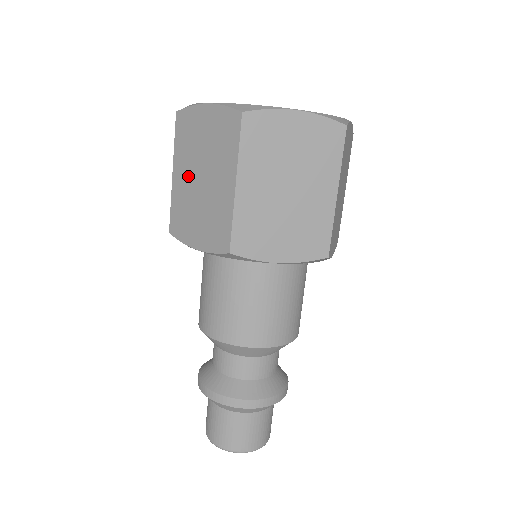
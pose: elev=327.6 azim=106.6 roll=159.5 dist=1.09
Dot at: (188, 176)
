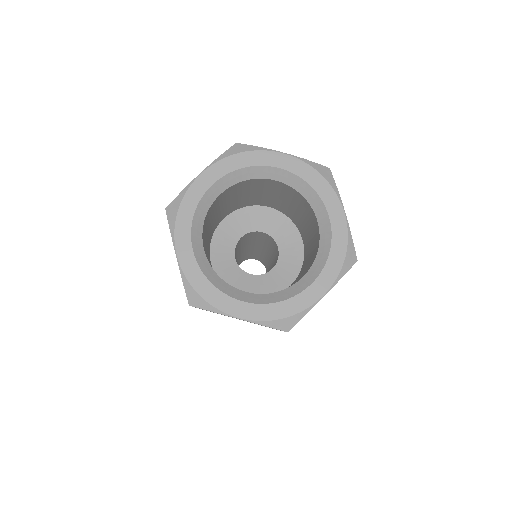
Dot at: occluded
